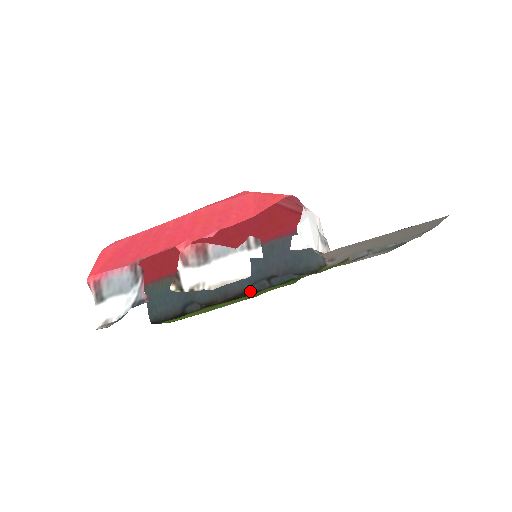
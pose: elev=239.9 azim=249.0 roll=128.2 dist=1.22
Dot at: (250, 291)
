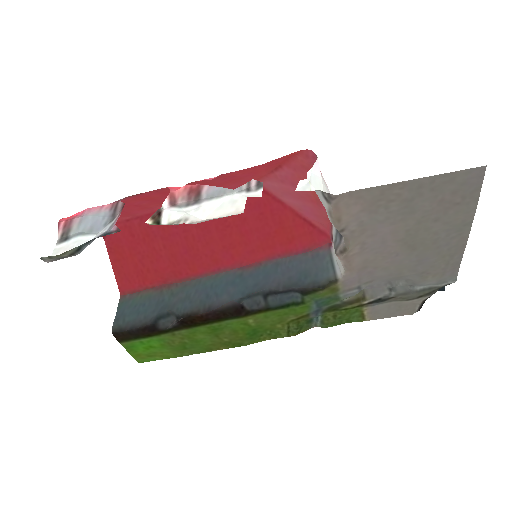
Dot at: (240, 307)
